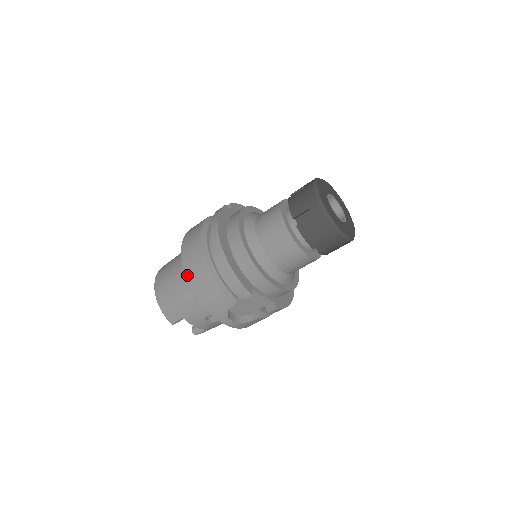
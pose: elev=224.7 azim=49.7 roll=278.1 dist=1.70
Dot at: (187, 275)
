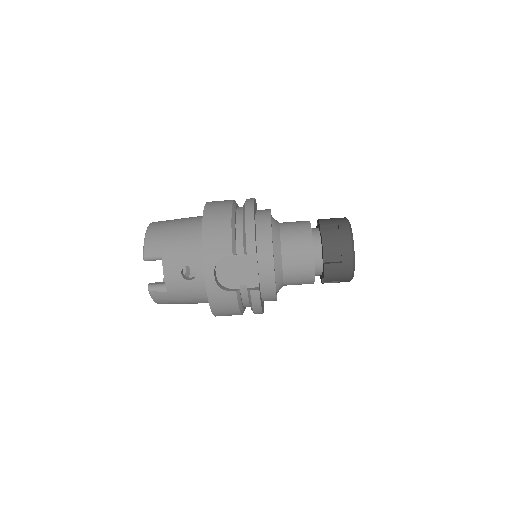
Dot at: (205, 213)
